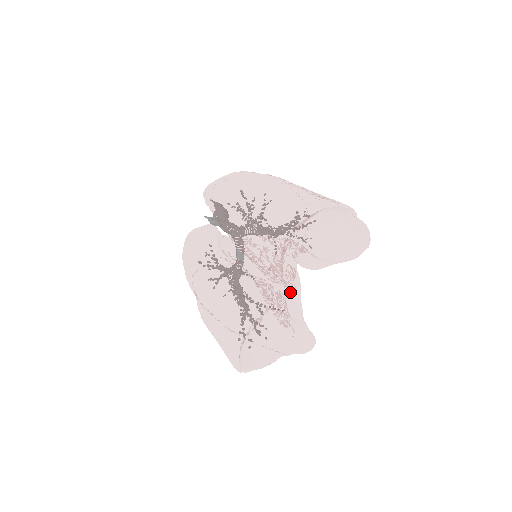
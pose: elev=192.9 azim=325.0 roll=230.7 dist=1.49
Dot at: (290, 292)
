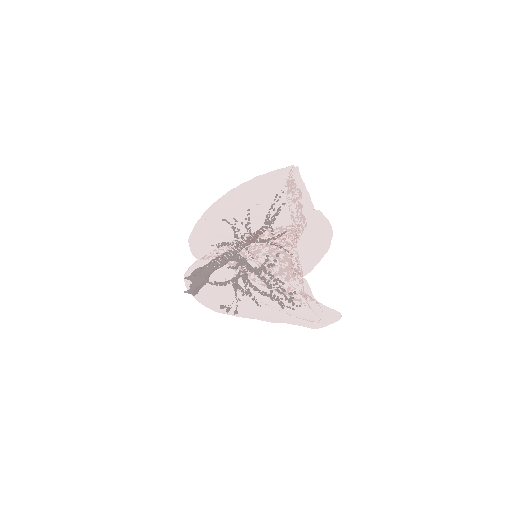
Dot at: occluded
